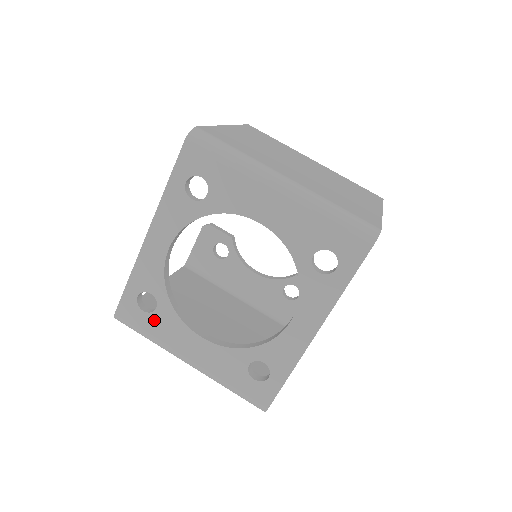
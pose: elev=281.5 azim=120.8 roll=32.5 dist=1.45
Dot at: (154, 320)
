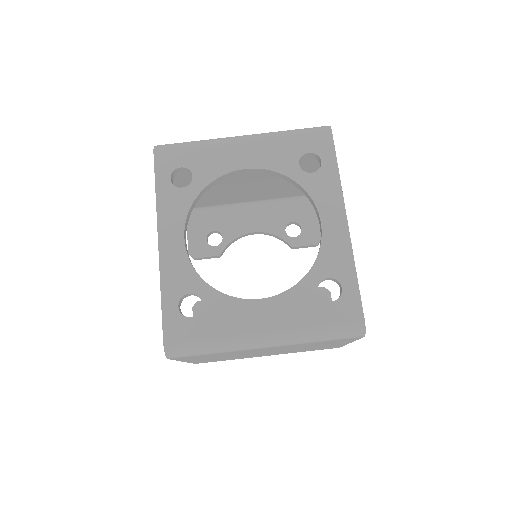
Dot at: (206, 318)
